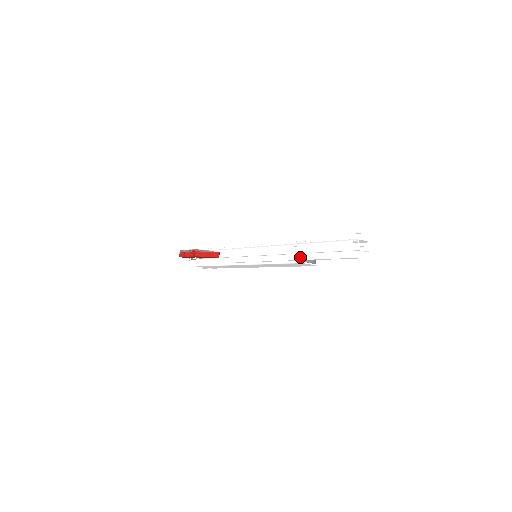
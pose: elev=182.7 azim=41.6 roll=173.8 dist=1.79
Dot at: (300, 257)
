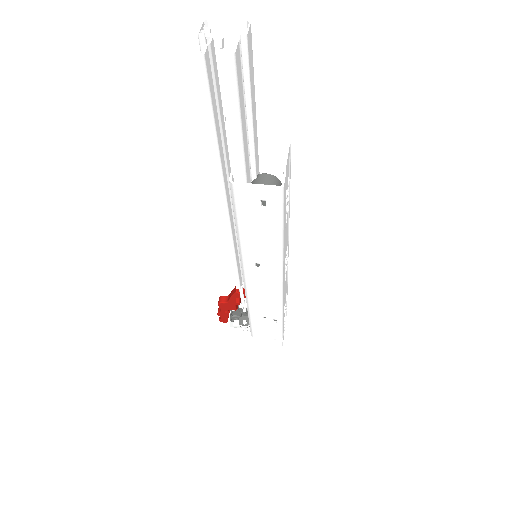
Dot at: (222, 174)
